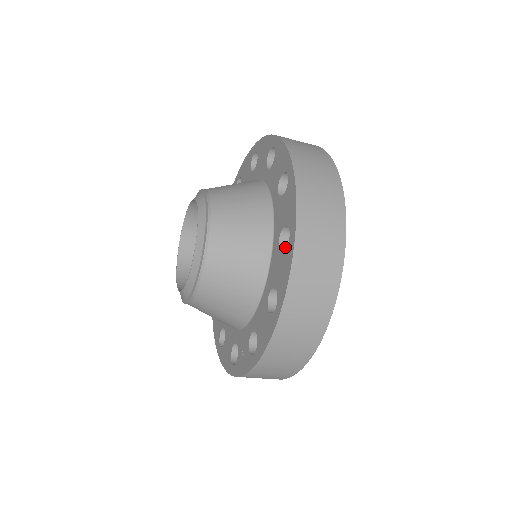
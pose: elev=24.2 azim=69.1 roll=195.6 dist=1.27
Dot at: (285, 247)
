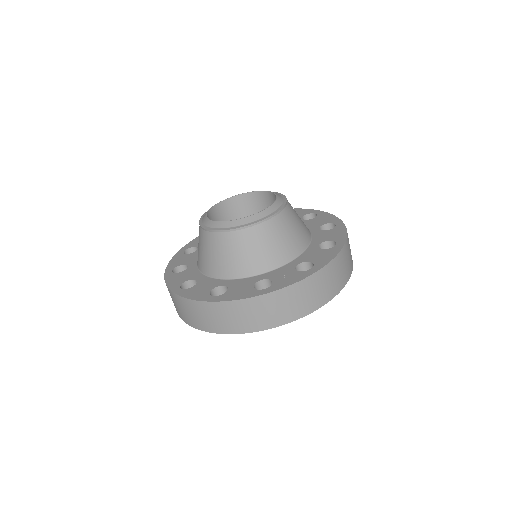
Dot at: occluded
